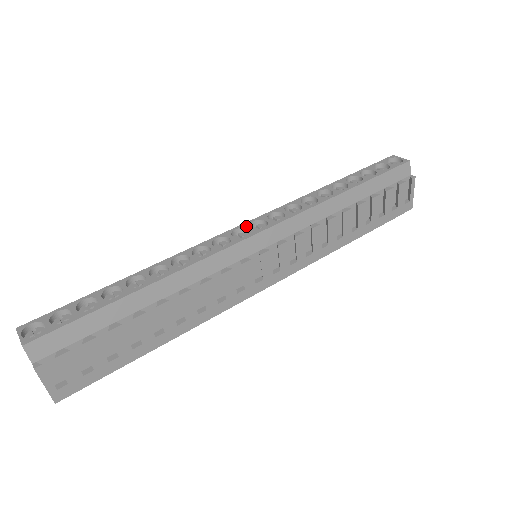
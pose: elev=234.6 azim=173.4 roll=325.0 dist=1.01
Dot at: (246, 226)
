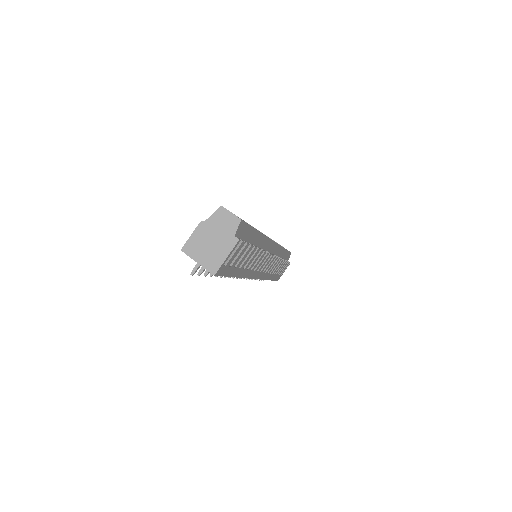
Dot at: occluded
